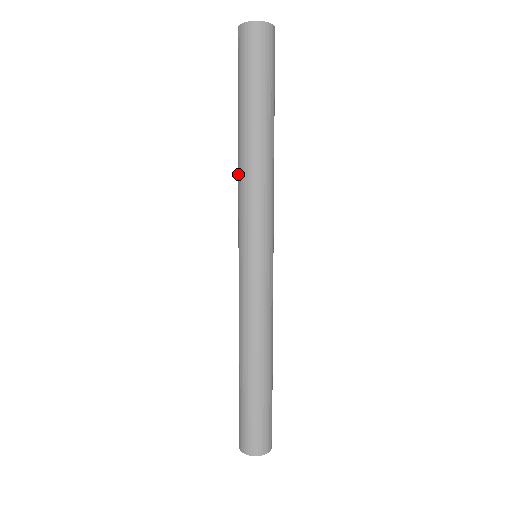
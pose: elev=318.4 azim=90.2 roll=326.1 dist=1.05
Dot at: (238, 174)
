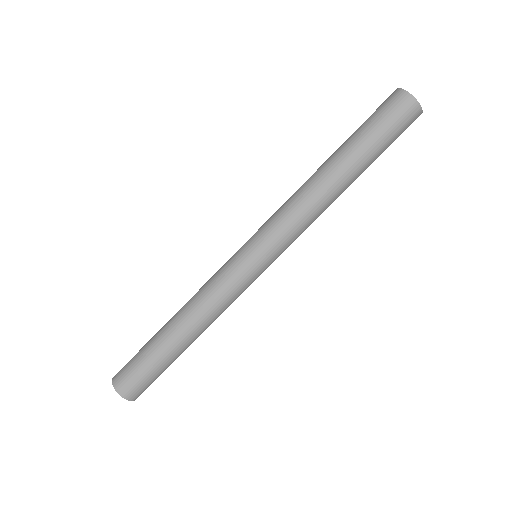
Dot at: (300, 188)
